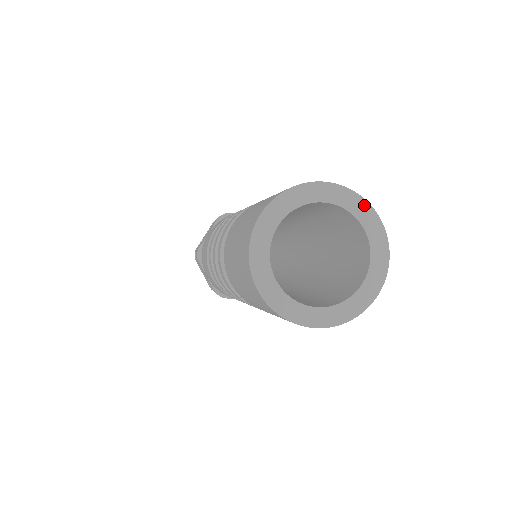
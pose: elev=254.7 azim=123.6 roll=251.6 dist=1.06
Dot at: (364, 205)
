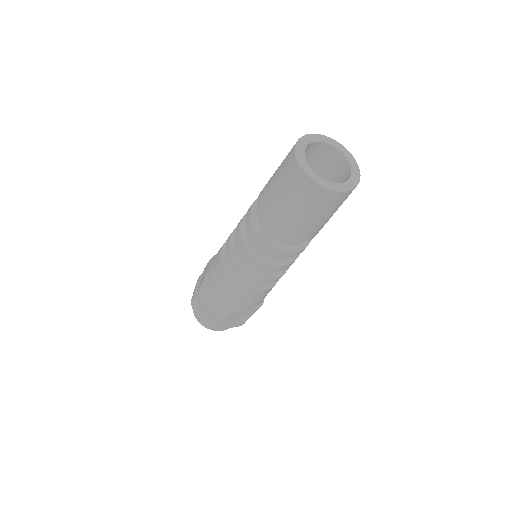
Dot at: (336, 143)
